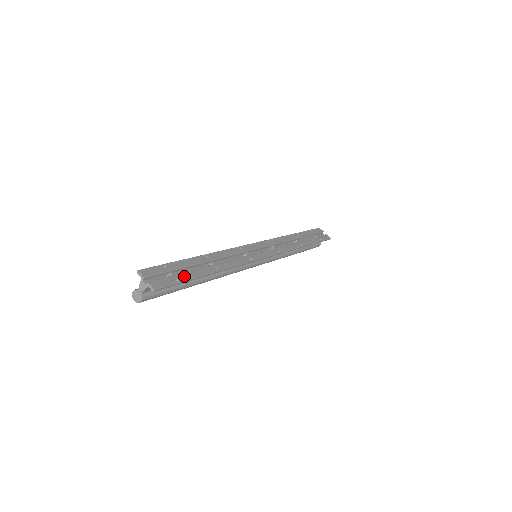
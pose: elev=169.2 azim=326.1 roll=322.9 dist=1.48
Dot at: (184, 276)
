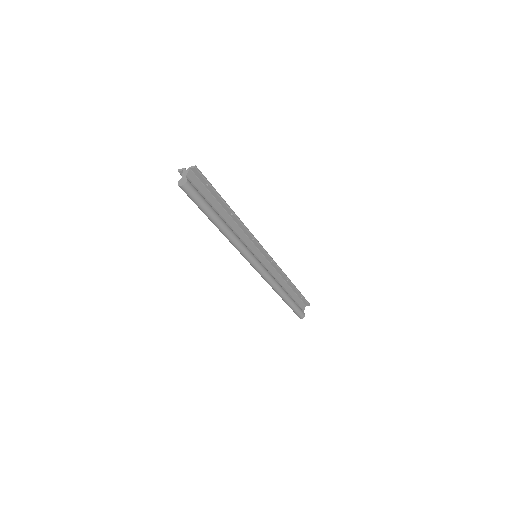
Dot at: (211, 189)
